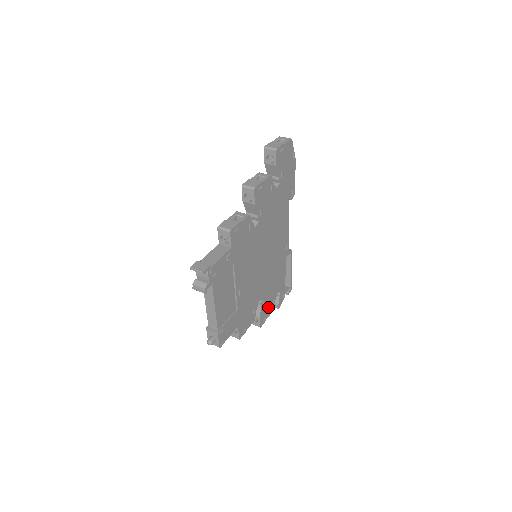
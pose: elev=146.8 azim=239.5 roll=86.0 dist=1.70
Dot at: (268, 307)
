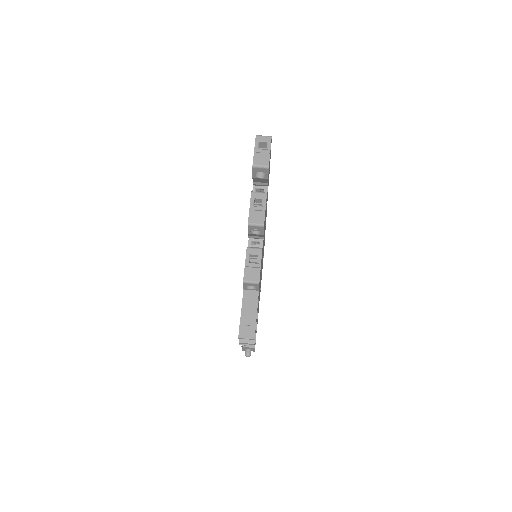
Dot at: occluded
